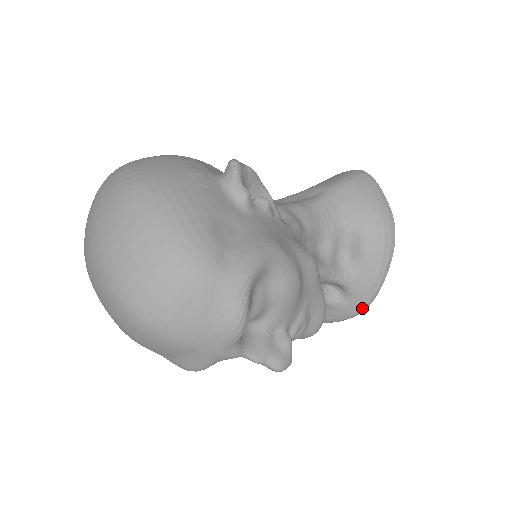
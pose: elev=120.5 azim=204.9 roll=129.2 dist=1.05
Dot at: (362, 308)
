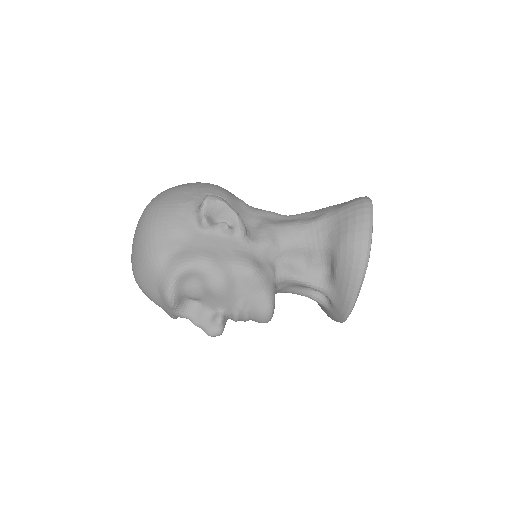
Dot at: (343, 317)
